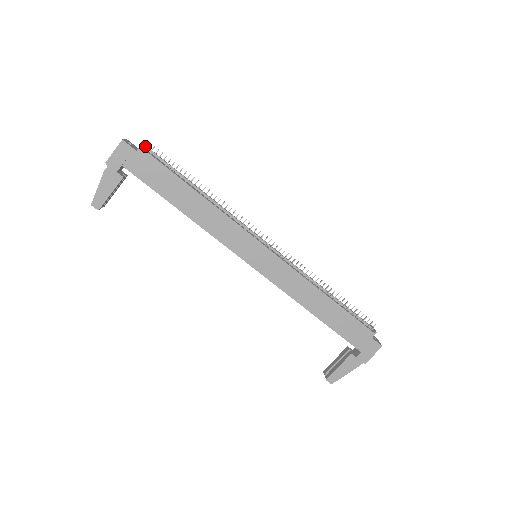
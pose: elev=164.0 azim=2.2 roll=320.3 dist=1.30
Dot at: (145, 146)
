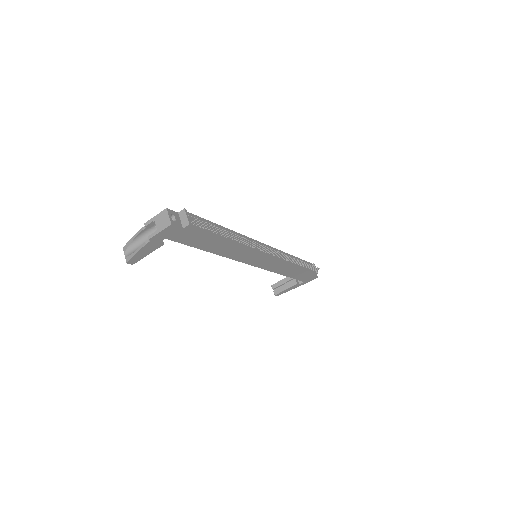
Dot at: (189, 219)
